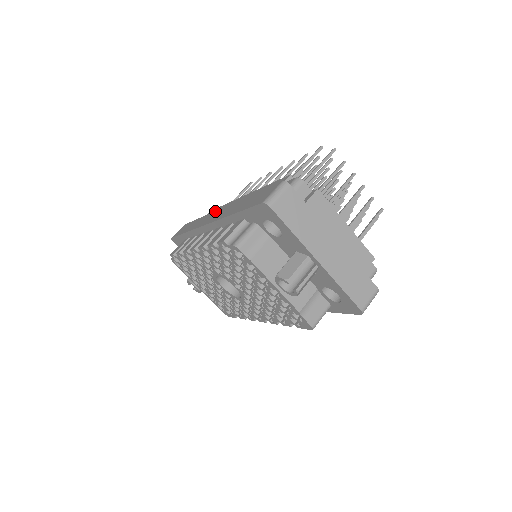
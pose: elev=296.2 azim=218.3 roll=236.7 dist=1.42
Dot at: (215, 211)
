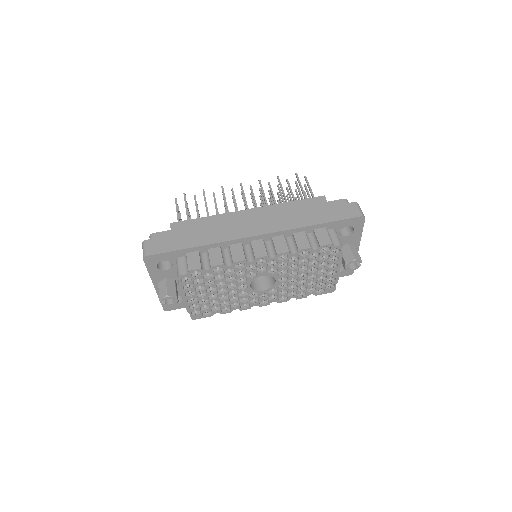
Dot at: (243, 223)
